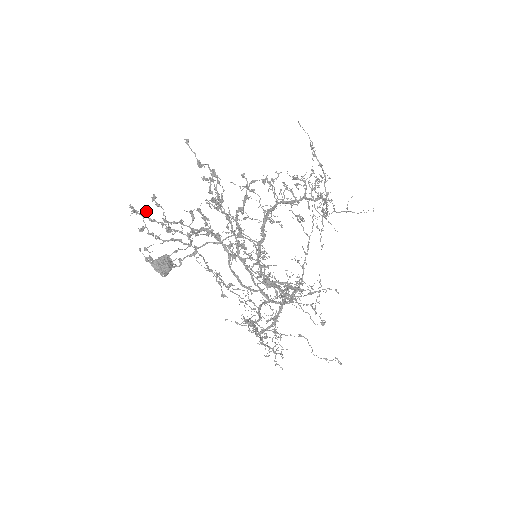
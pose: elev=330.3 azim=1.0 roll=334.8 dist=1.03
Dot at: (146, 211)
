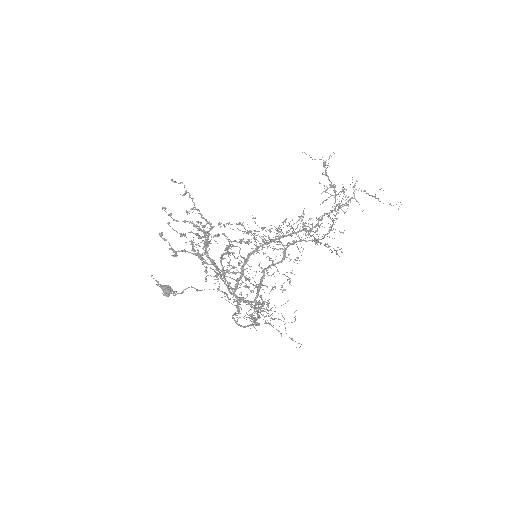
Dot at: (170, 215)
